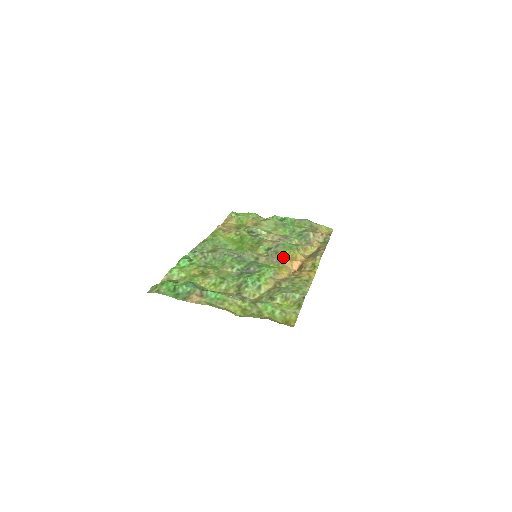
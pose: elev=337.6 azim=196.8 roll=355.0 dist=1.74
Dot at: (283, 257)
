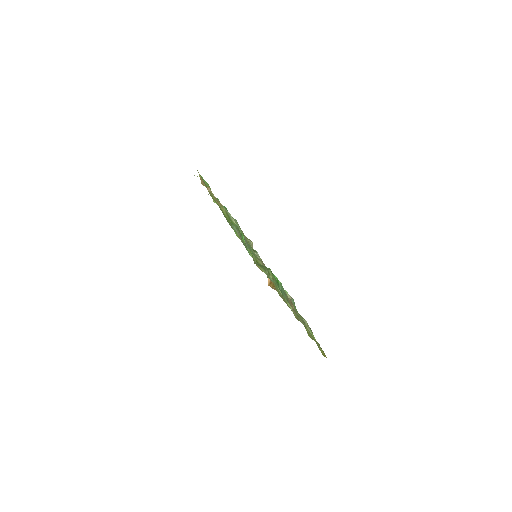
Dot at: occluded
